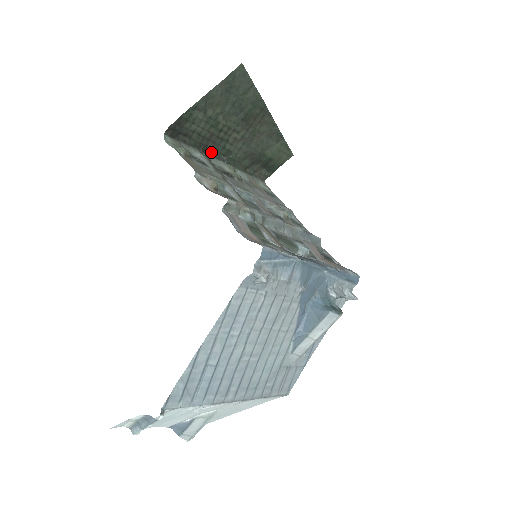
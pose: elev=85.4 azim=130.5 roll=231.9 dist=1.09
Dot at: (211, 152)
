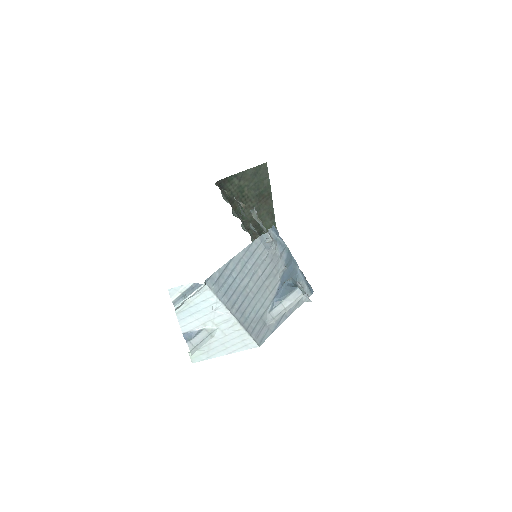
Dot at: (234, 207)
